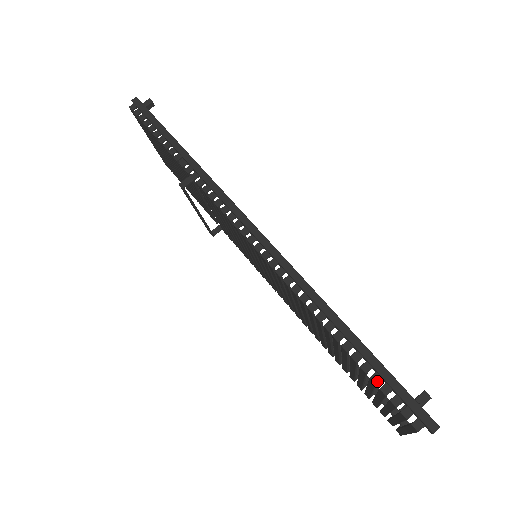
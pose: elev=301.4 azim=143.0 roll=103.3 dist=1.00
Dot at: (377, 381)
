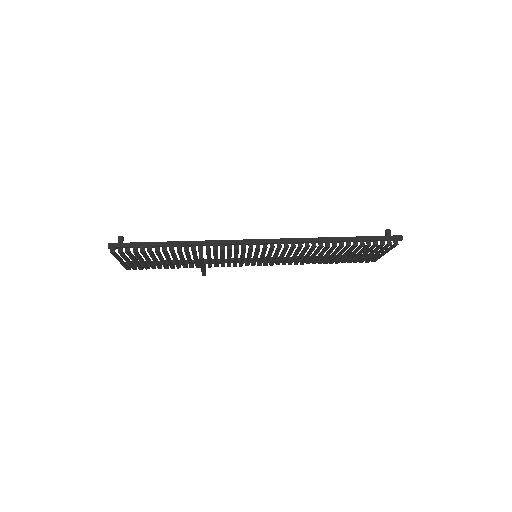
Dot at: (370, 244)
